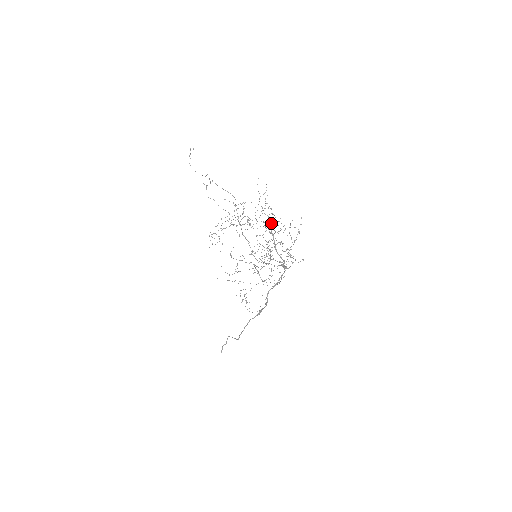
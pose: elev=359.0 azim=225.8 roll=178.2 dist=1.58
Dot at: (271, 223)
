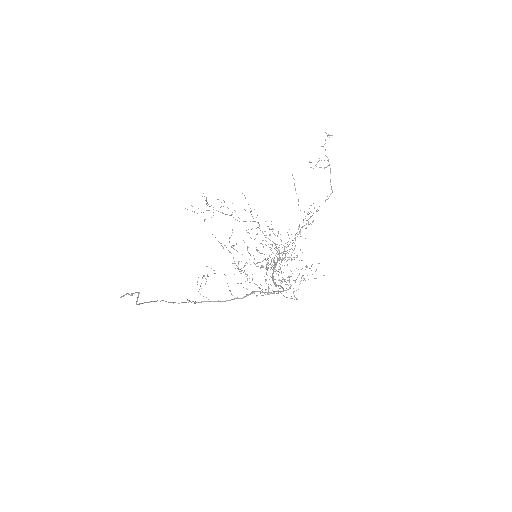
Dot at: occluded
